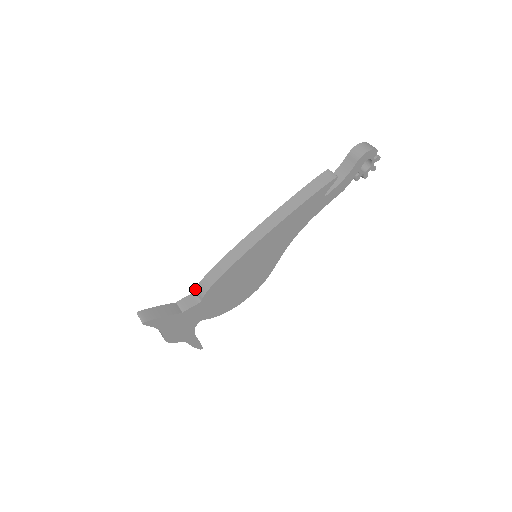
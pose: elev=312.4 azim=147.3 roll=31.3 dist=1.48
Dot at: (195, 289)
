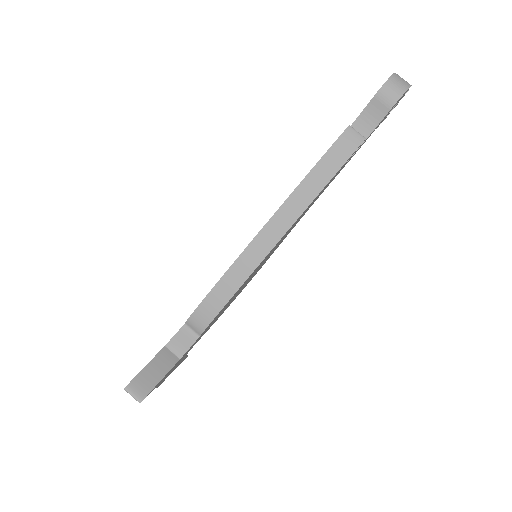
Dot at: (186, 321)
